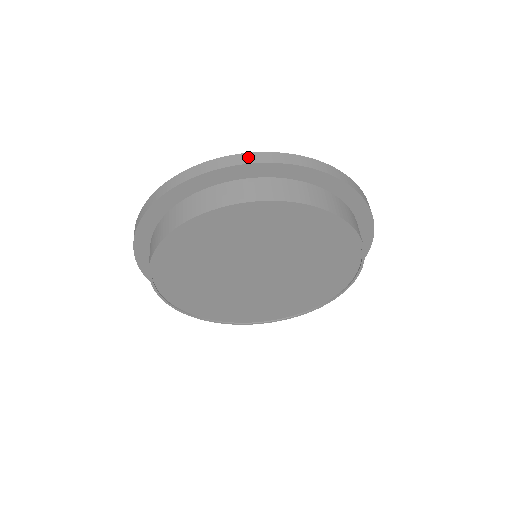
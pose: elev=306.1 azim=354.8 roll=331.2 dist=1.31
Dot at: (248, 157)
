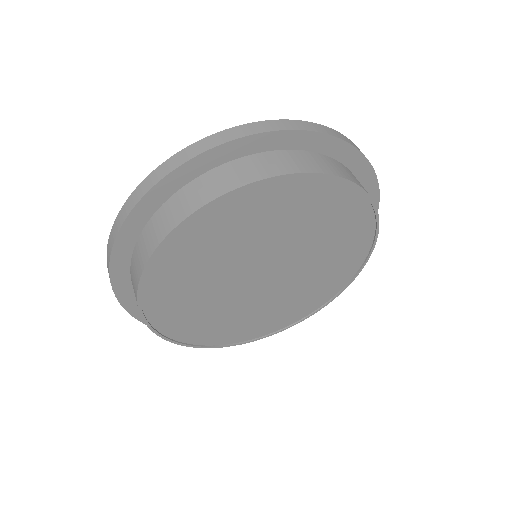
Dot at: (187, 152)
